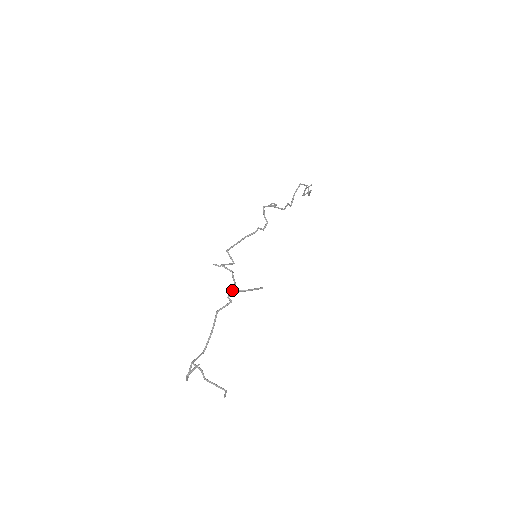
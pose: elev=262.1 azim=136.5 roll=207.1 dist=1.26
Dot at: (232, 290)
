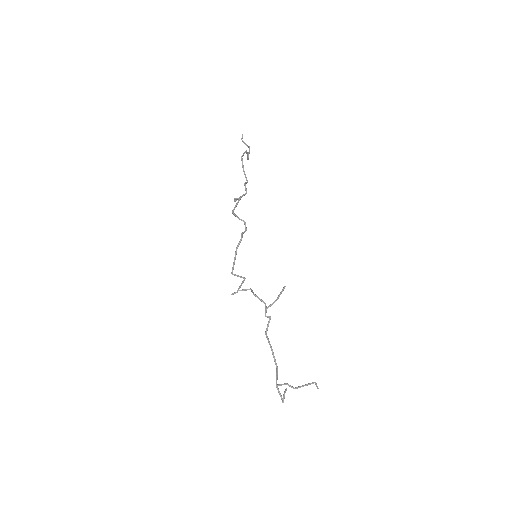
Dot at: (265, 309)
